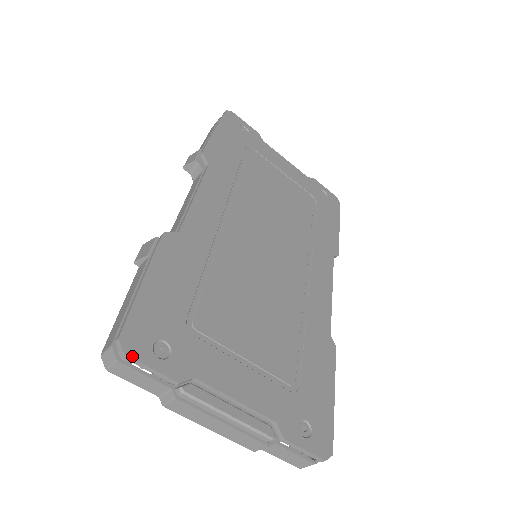
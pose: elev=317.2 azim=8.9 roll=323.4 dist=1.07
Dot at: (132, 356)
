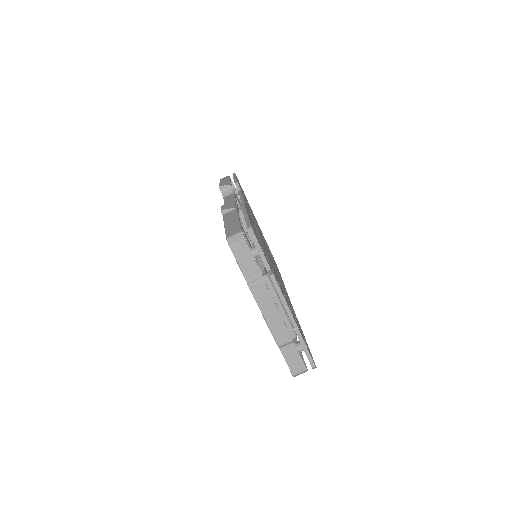
Dot at: occluded
